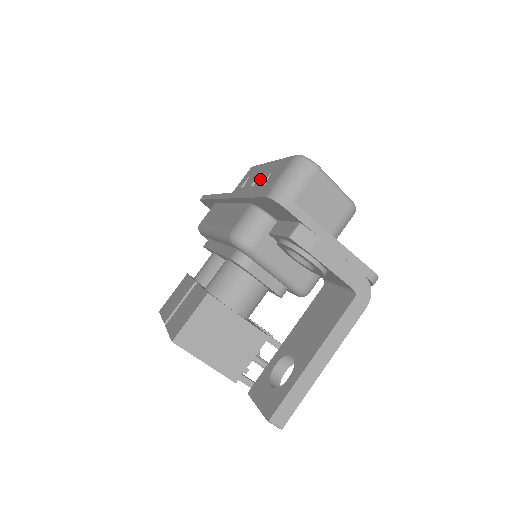
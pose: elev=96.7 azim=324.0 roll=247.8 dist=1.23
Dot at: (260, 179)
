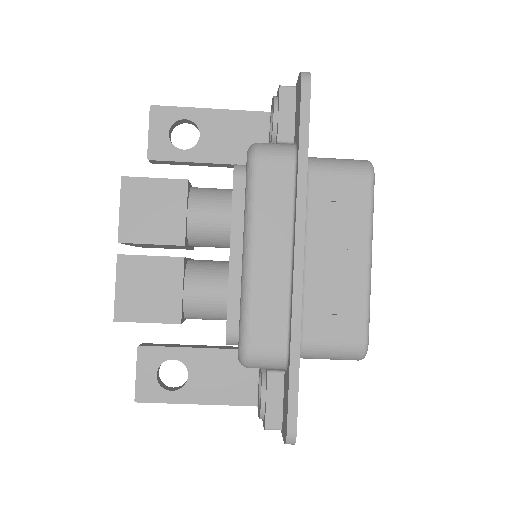
Dot at: (338, 274)
